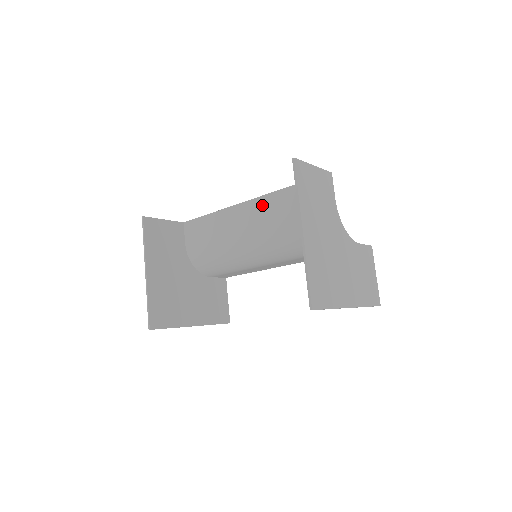
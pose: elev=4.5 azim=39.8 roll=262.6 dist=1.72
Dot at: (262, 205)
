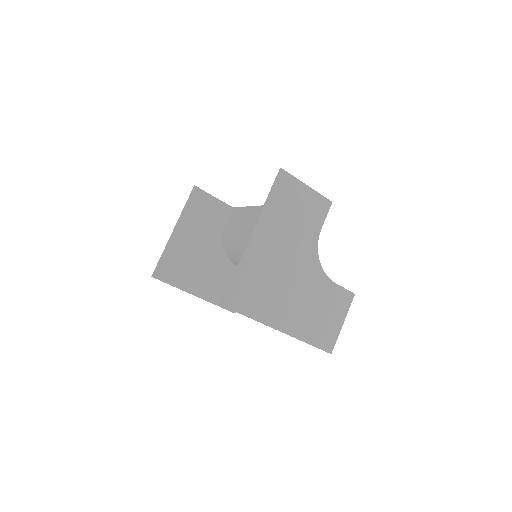
Dot at: occluded
